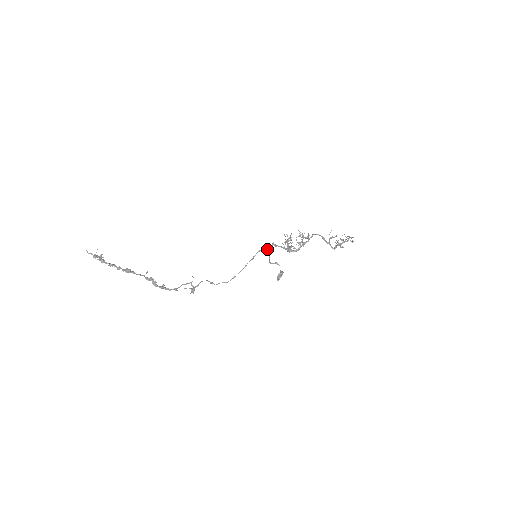
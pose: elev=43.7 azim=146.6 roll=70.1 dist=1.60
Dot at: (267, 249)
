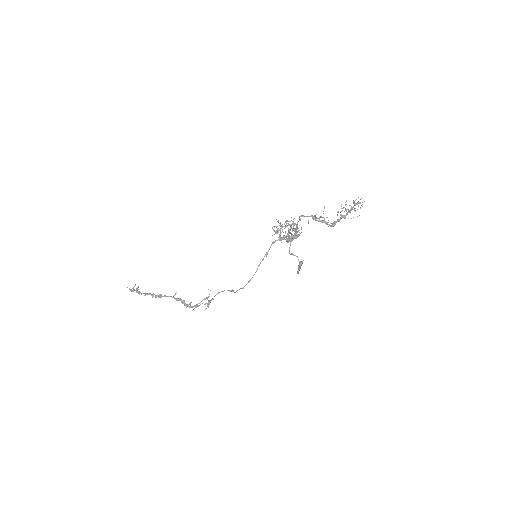
Dot at: occluded
